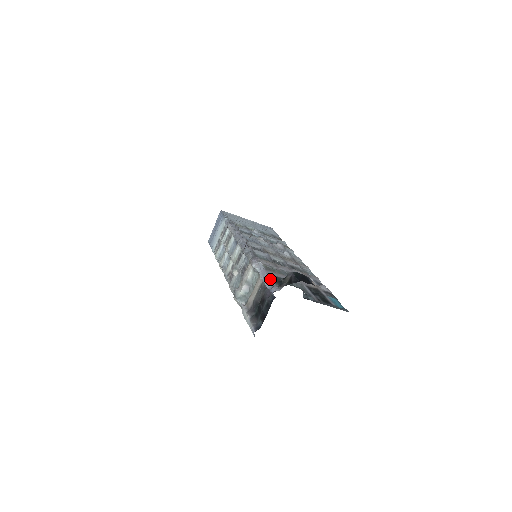
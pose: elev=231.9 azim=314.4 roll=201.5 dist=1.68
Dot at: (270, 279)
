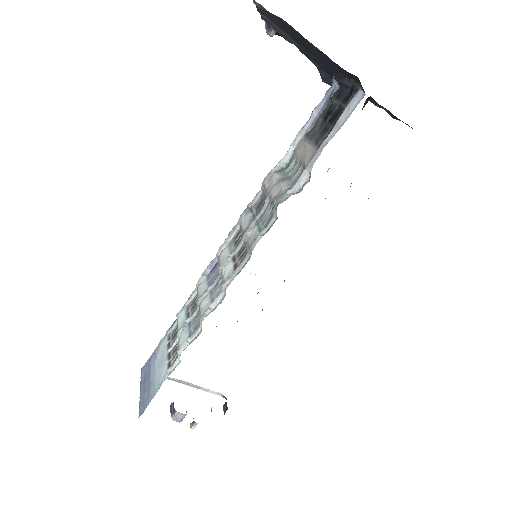
Dot at: (312, 117)
